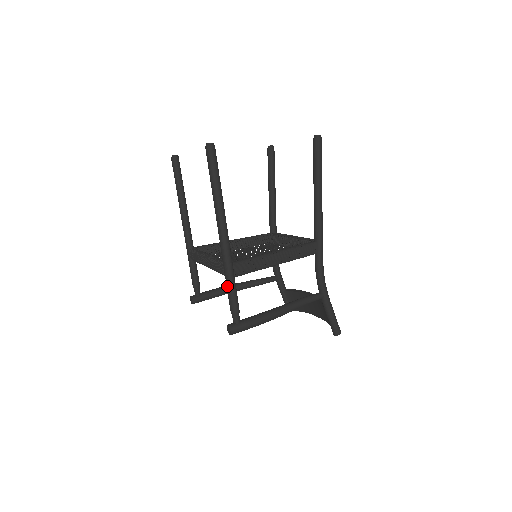
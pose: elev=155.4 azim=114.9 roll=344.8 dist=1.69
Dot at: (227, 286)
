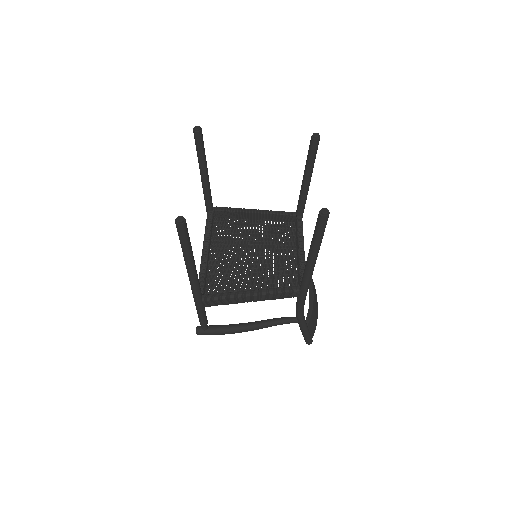
Dot at: occluded
